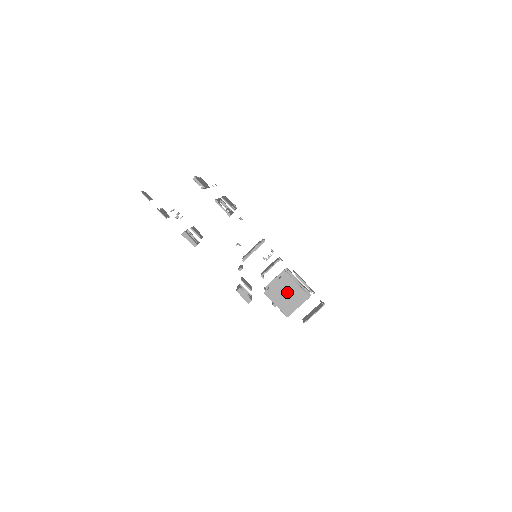
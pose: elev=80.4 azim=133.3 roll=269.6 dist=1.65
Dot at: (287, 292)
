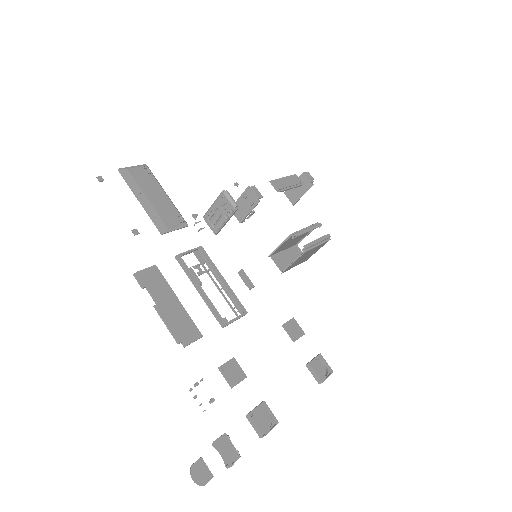
Dot at: (306, 256)
